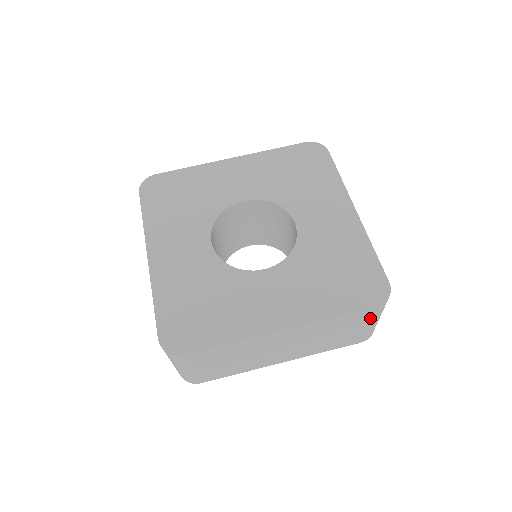
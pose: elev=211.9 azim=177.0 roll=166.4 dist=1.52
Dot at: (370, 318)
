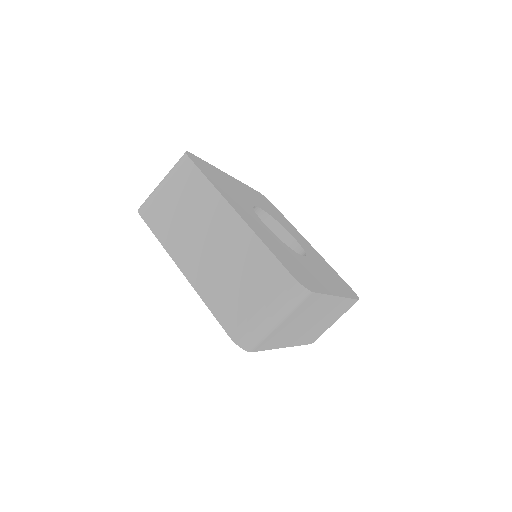
Dot at: (345, 312)
